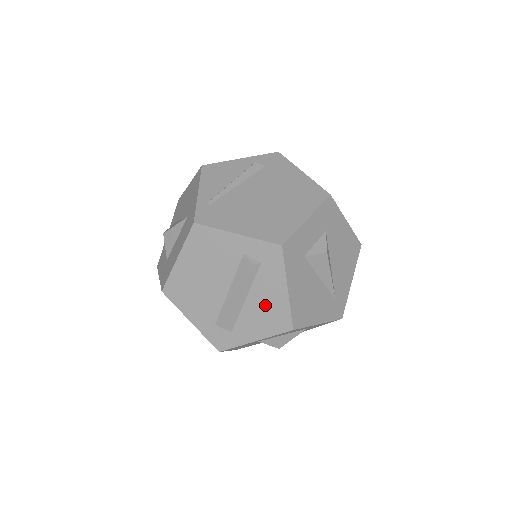
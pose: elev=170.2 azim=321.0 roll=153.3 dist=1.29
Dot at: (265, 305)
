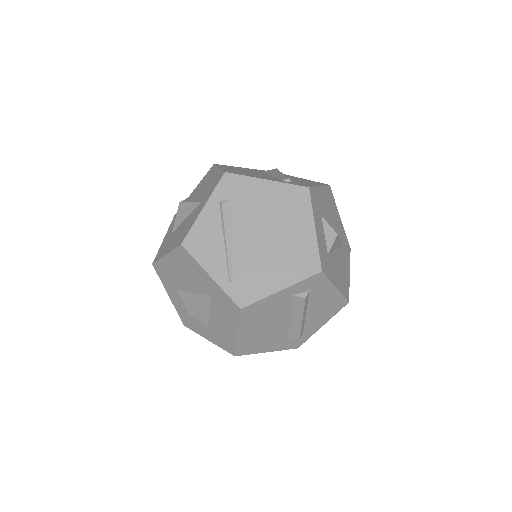
Dot at: (322, 306)
